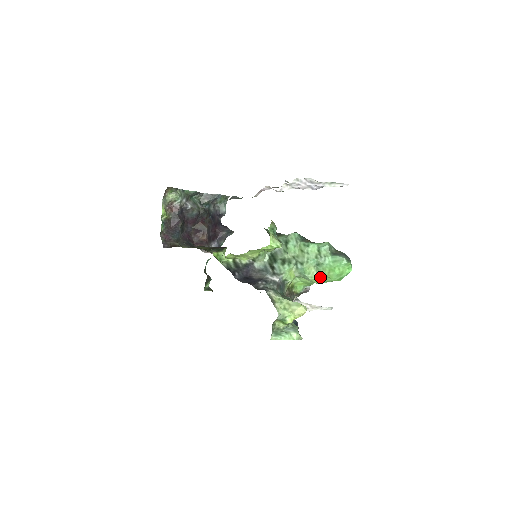
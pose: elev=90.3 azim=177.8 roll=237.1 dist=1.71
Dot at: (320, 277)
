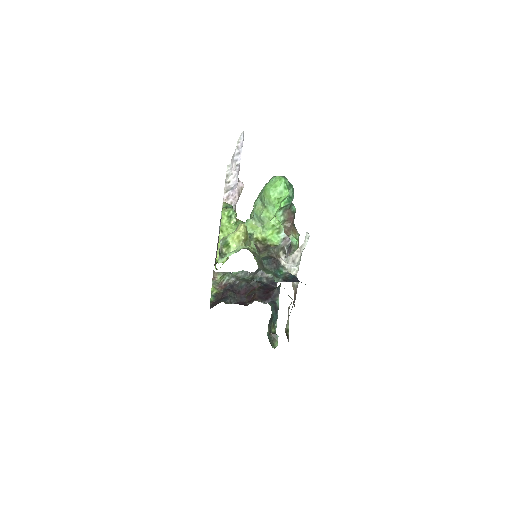
Dot at: (268, 207)
